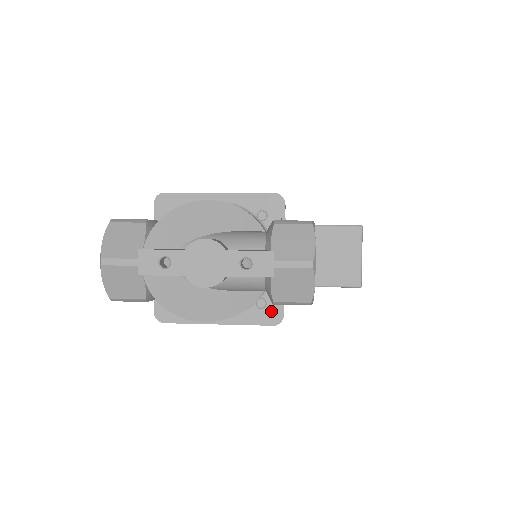
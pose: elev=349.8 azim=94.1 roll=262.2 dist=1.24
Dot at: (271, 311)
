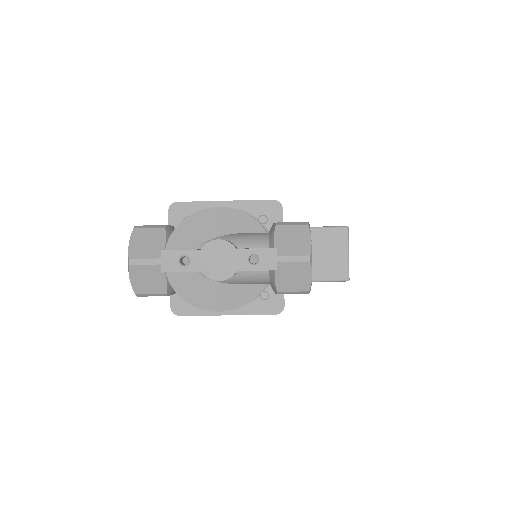
Dot at: (273, 302)
